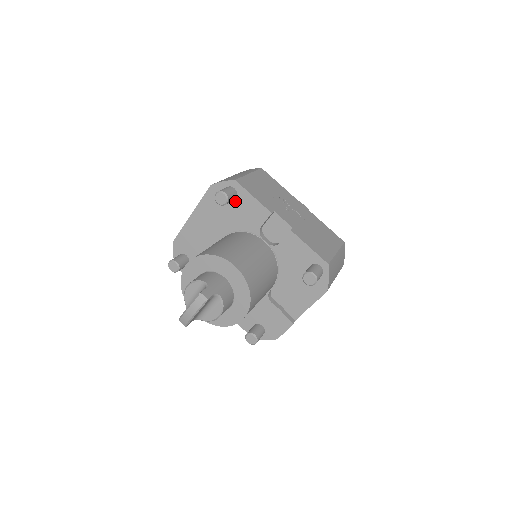
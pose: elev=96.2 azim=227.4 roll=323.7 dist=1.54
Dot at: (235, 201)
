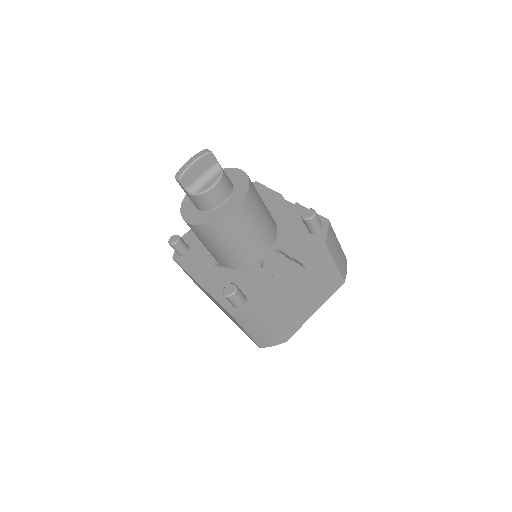
Dot at: occluded
